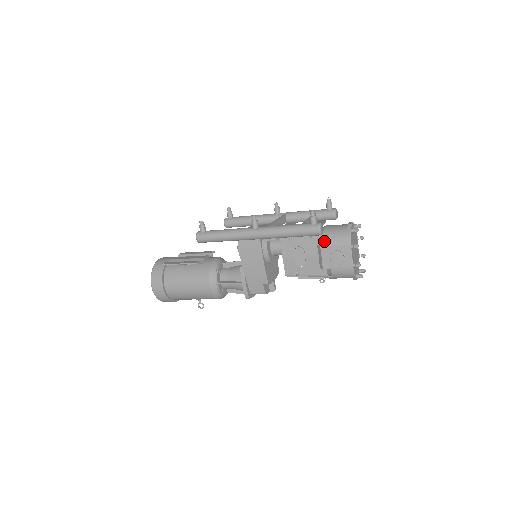
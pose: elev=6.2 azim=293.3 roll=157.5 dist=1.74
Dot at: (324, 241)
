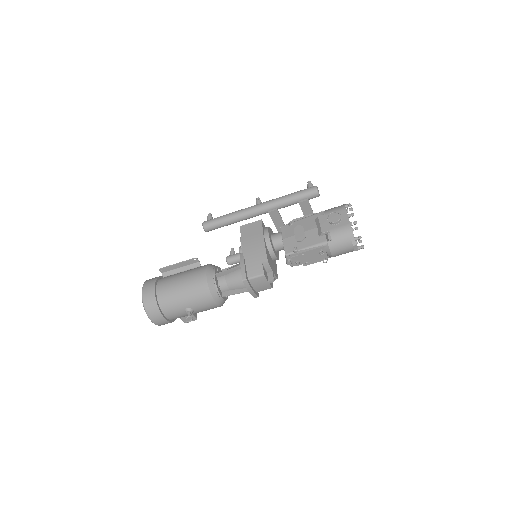
Dot at: occluded
